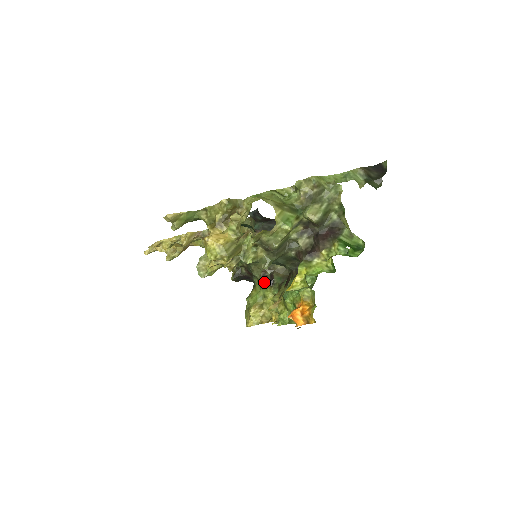
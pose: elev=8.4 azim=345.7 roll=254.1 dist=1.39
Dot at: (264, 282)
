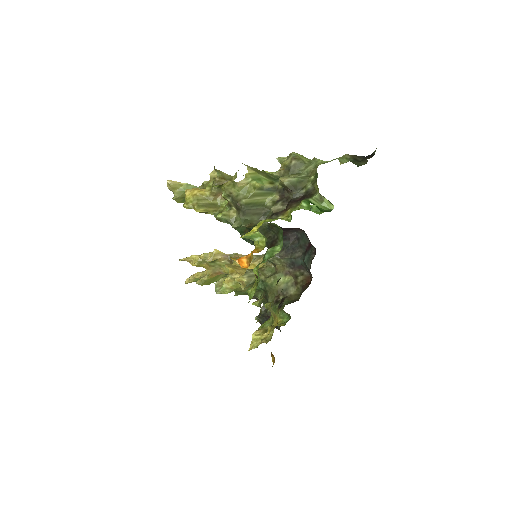
Dot at: (275, 307)
